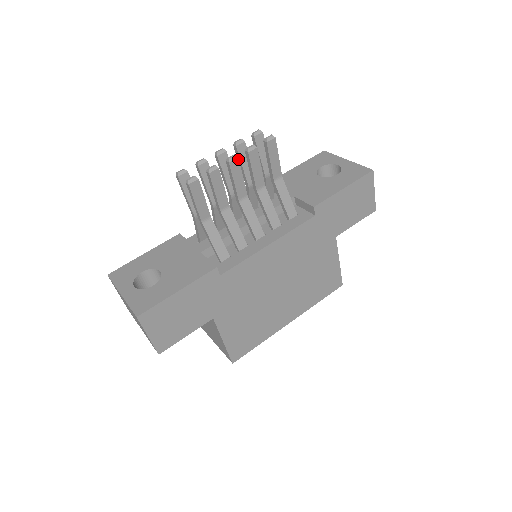
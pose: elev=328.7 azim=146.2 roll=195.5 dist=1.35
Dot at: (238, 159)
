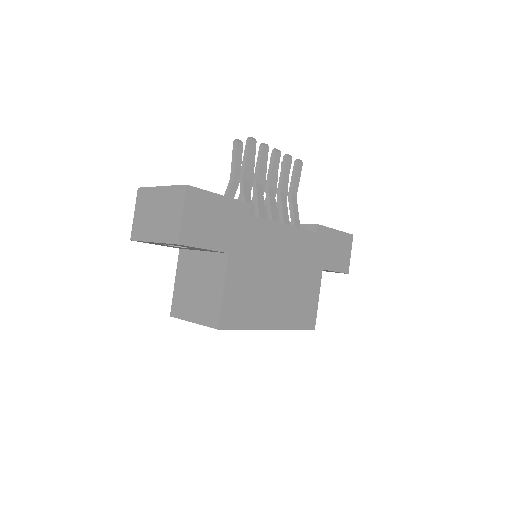
Dot at: (280, 154)
